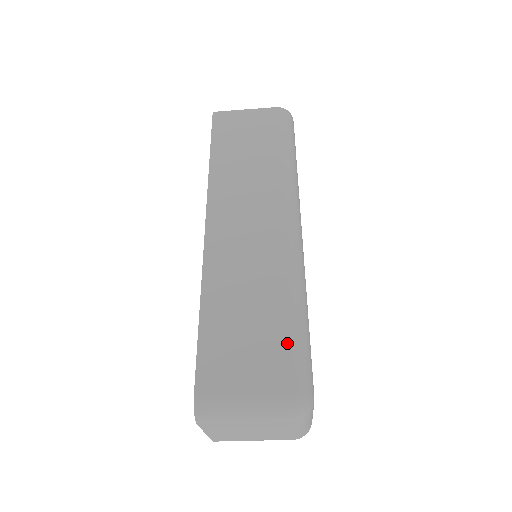
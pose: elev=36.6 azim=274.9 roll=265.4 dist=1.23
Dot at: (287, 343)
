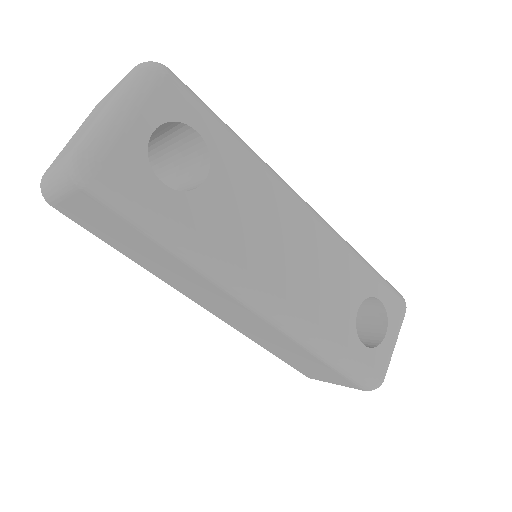
Dot at: (336, 373)
